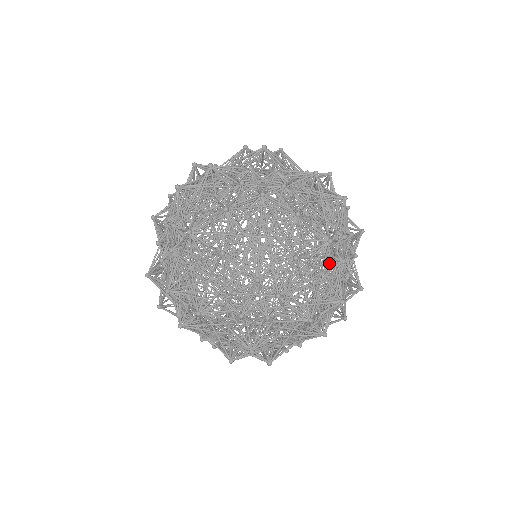
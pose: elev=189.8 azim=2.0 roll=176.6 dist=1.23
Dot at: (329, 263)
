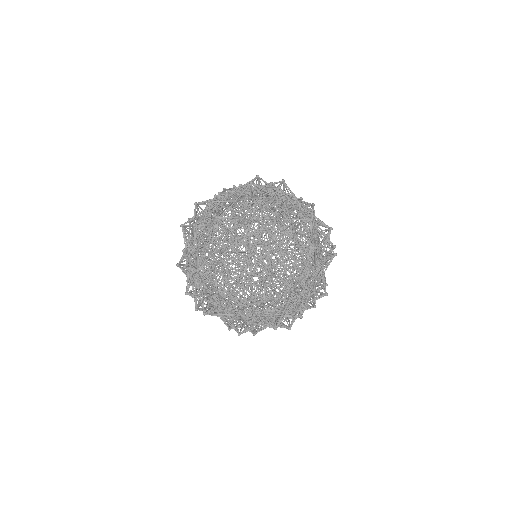
Dot at: (295, 293)
